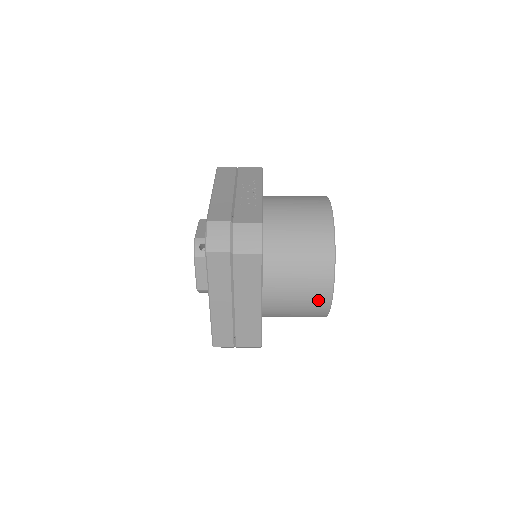
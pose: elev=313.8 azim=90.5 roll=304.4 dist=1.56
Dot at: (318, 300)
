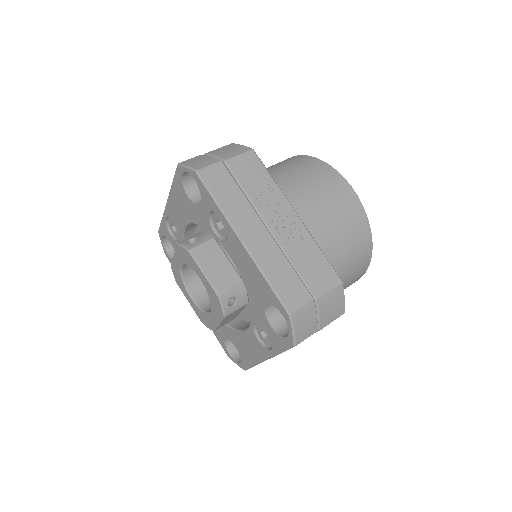
Dot at: occluded
